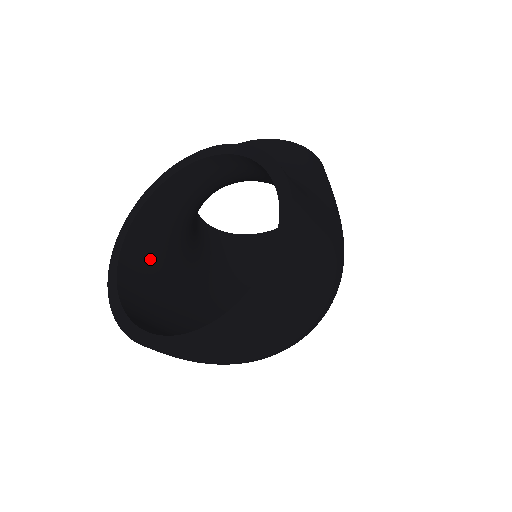
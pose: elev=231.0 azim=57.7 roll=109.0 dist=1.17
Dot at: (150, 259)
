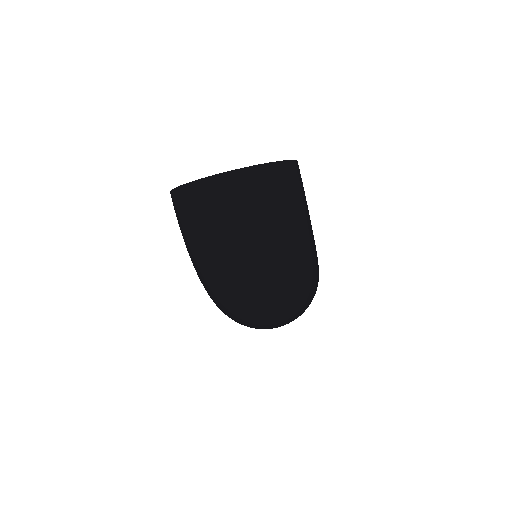
Dot at: occluded
